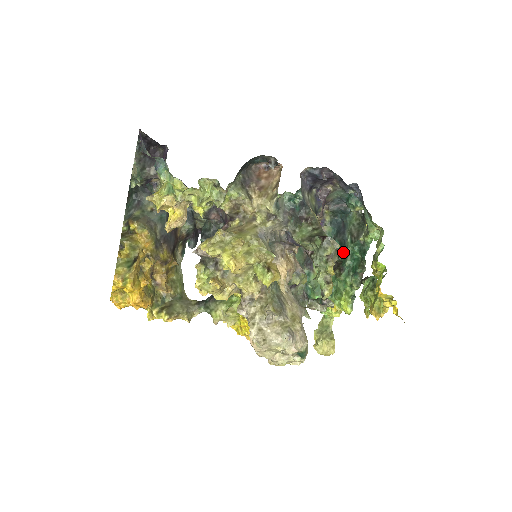
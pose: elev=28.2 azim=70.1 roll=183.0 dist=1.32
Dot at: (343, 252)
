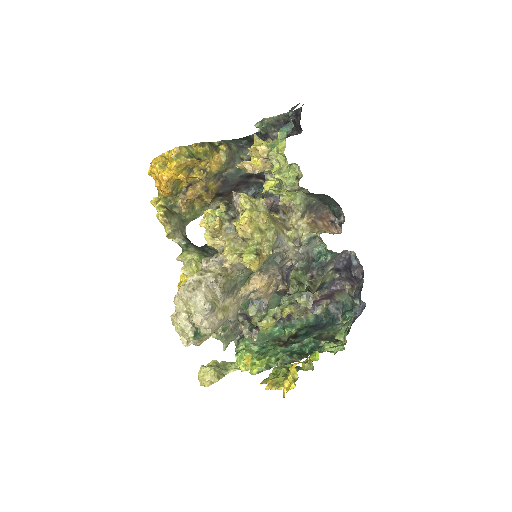
Dot at: (301, 338)
